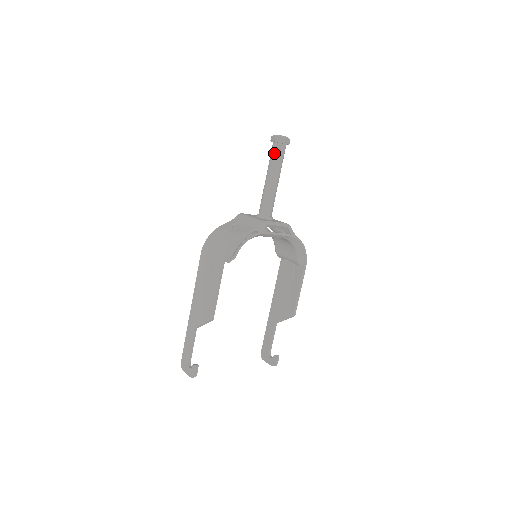
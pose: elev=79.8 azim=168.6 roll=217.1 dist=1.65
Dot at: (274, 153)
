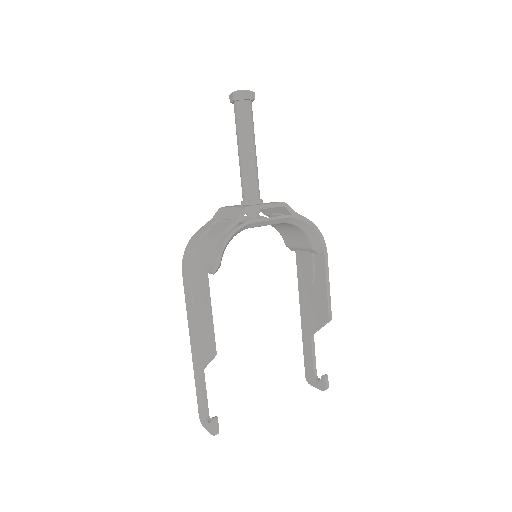
Dot at: (238, 116)
